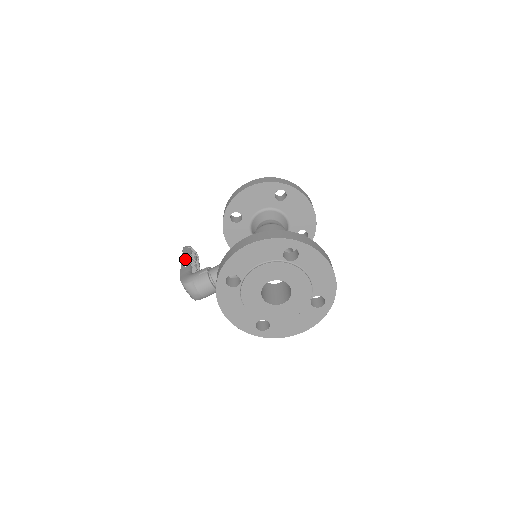
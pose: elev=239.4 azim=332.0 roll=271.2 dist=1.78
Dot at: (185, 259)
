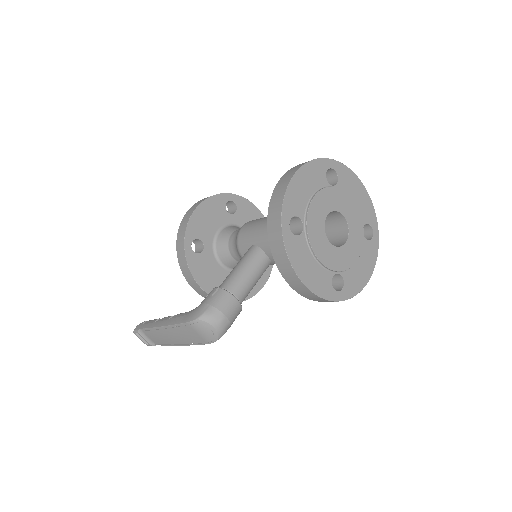
Dot at: (160, 320)
